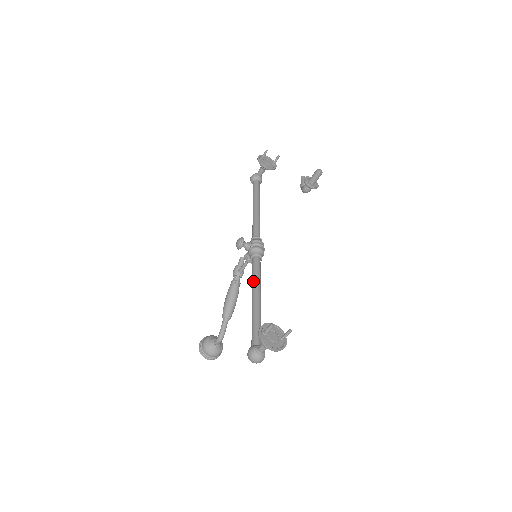
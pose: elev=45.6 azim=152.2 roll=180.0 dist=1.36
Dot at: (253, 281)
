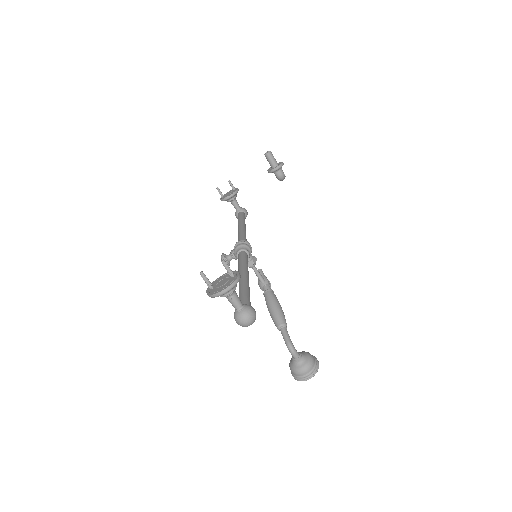
Dot at: (238, 271)
